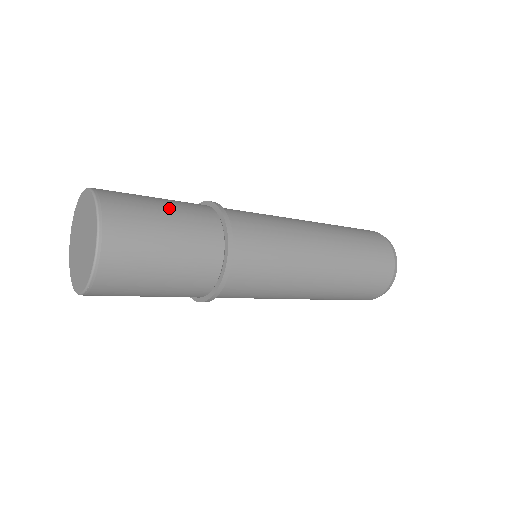
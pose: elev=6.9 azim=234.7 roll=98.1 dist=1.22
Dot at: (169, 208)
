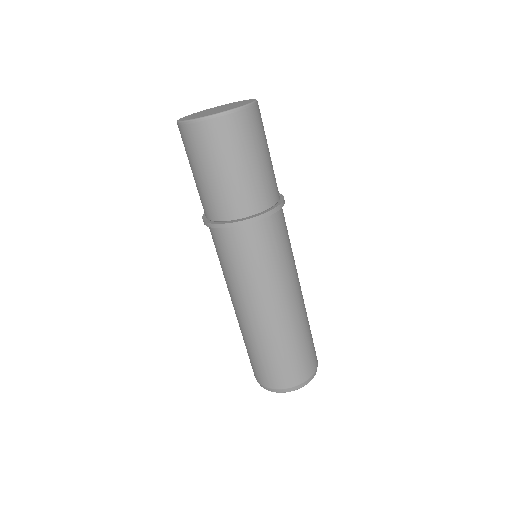
Dot at: (270, 157)
